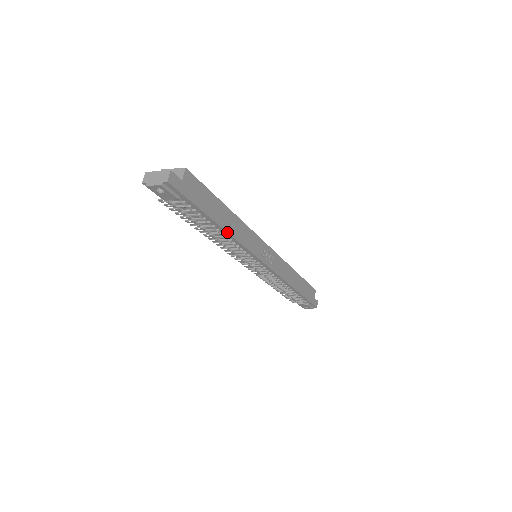
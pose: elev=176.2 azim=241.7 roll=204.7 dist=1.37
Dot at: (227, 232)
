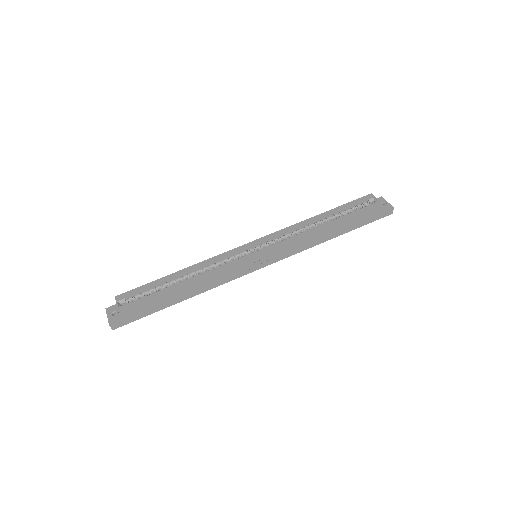
Dot at: (193, 296)
